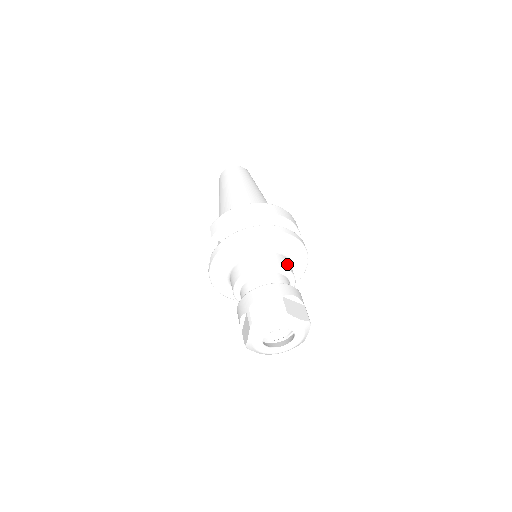
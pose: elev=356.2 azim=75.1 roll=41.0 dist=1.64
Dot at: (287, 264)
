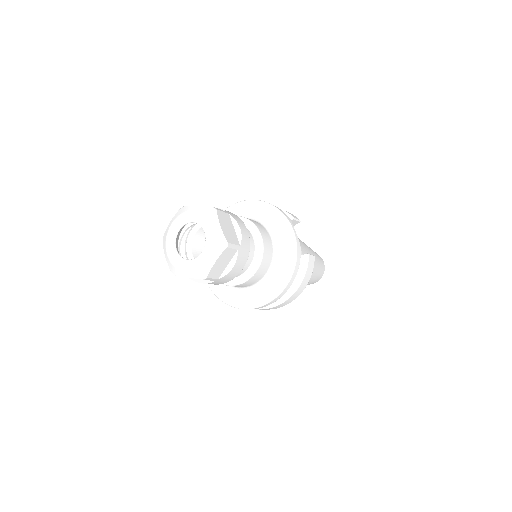
Dot at: occluded
